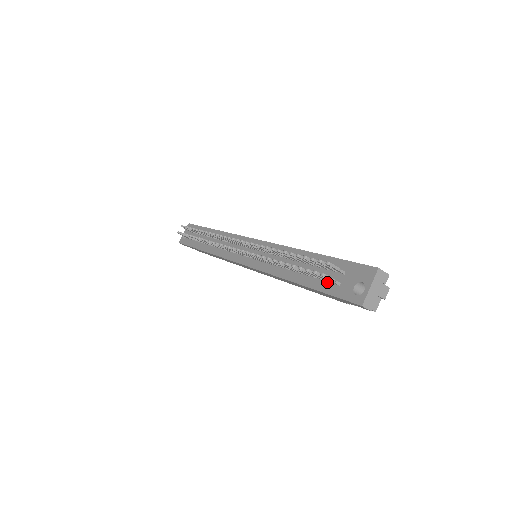
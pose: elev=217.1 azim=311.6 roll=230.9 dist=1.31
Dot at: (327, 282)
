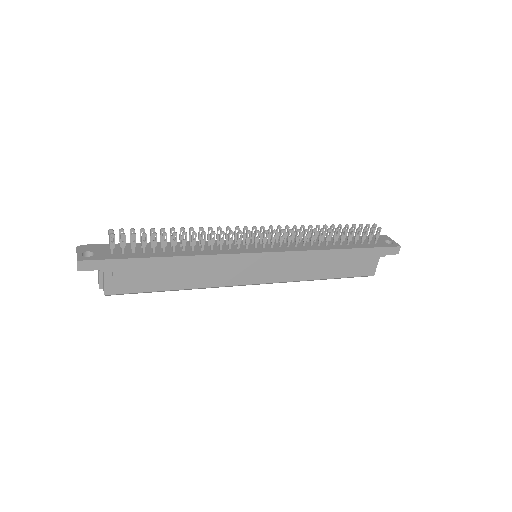
Dot at: (366, 244)
